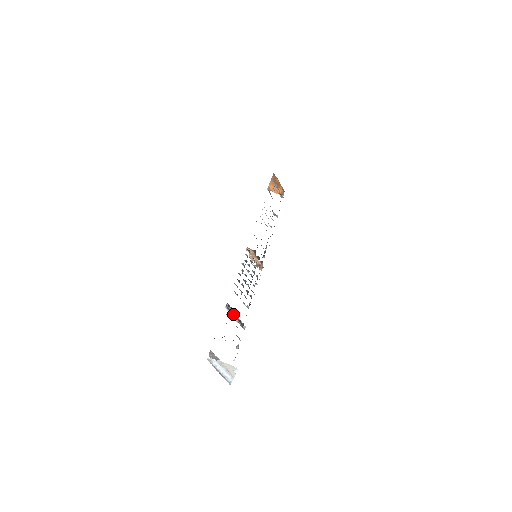
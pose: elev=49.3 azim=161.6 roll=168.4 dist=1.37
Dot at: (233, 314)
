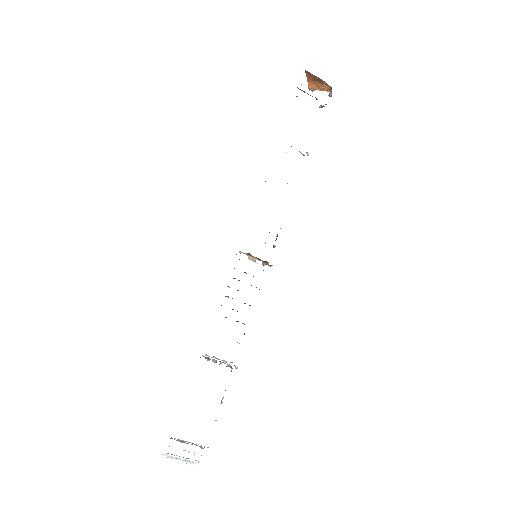
Dot at: occluded
